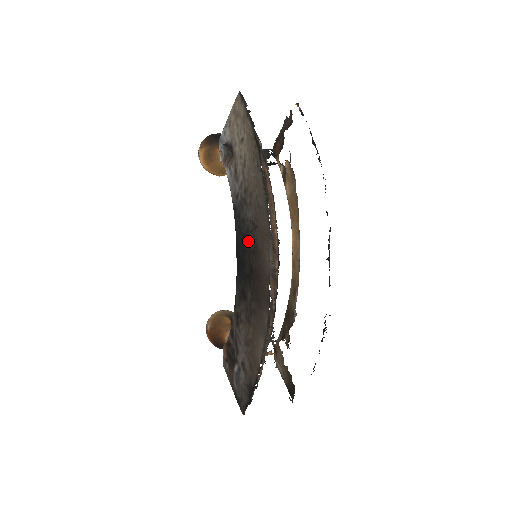
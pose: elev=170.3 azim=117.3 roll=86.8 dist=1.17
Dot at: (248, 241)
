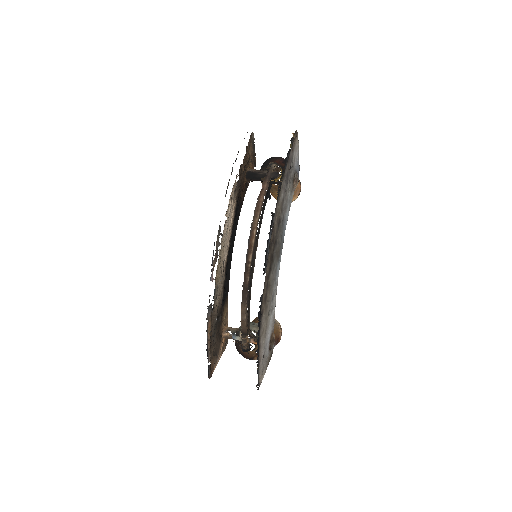
Dot at: occluded
